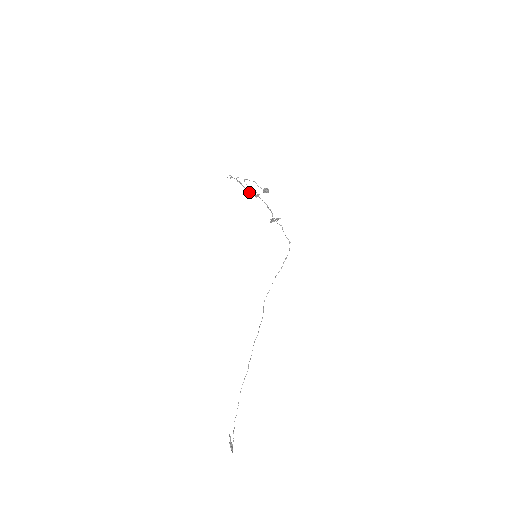
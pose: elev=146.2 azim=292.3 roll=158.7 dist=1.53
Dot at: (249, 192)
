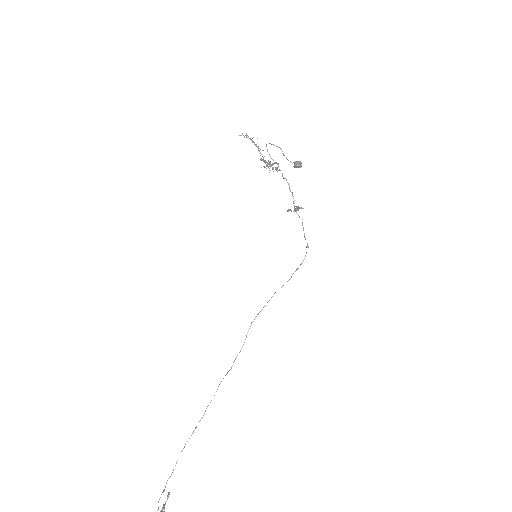
Dot at: (265, 161)
